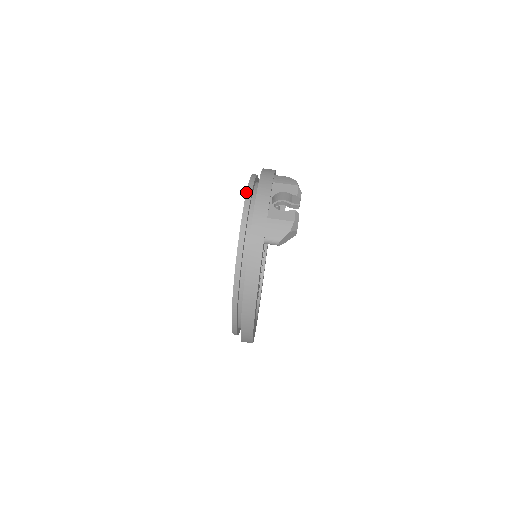
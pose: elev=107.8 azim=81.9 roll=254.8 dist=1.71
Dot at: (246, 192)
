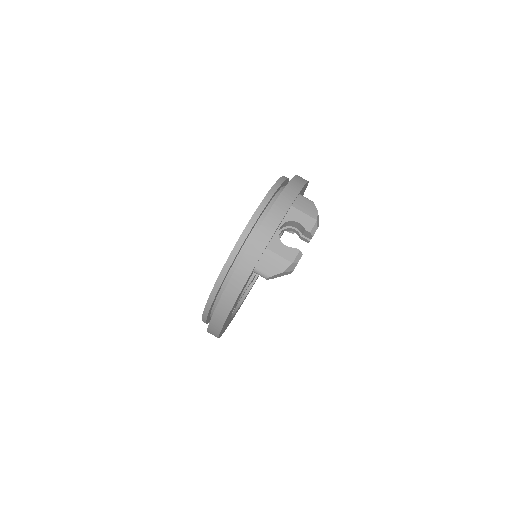
Dot at: (258, 206)
